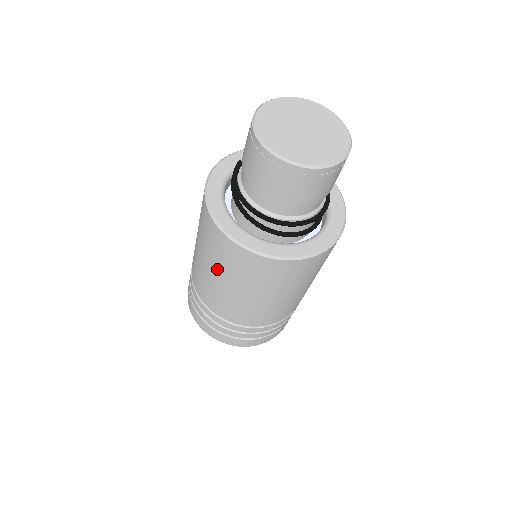
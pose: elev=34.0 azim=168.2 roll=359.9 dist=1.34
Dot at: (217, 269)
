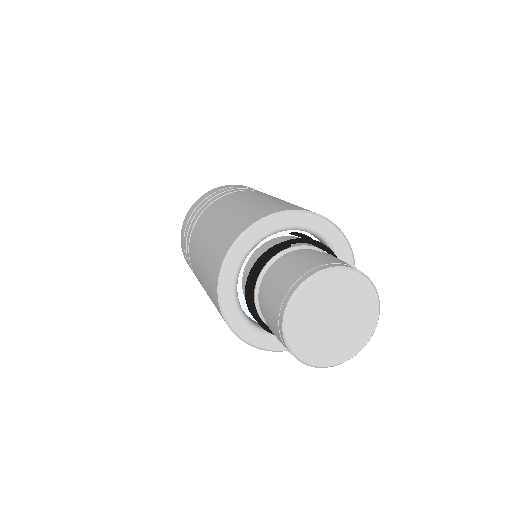
Dot at: (204, 268)
